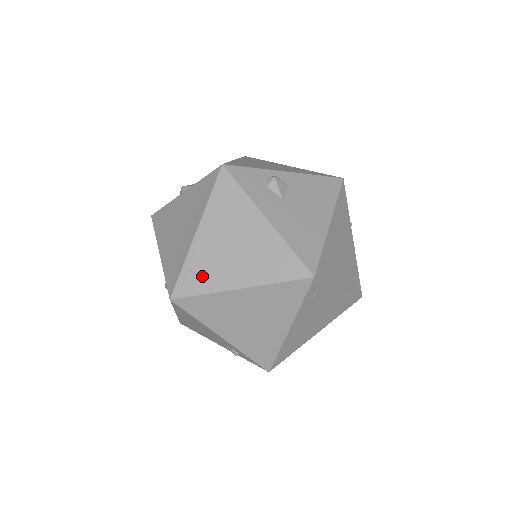
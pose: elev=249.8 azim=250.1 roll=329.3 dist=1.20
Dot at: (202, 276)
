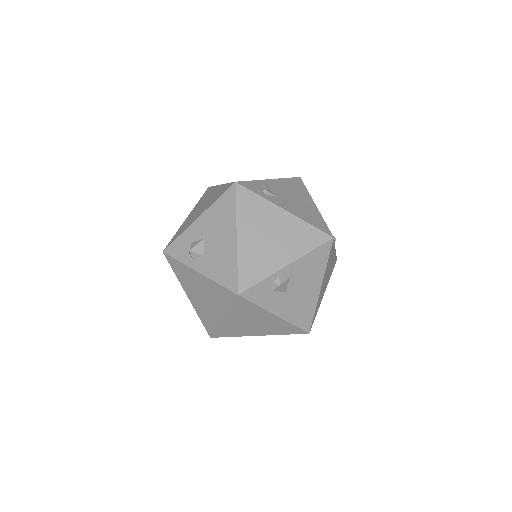
Dot at: (231, 332)
